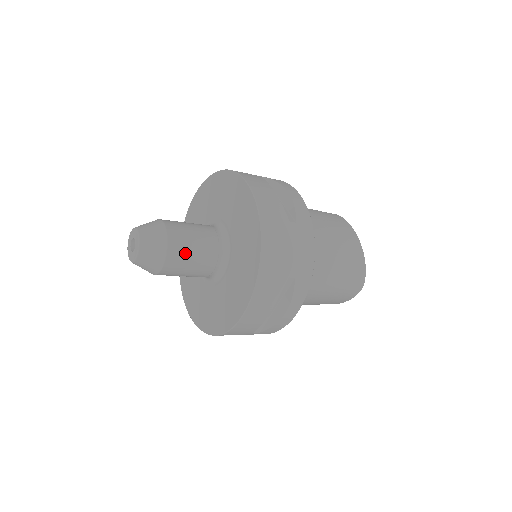
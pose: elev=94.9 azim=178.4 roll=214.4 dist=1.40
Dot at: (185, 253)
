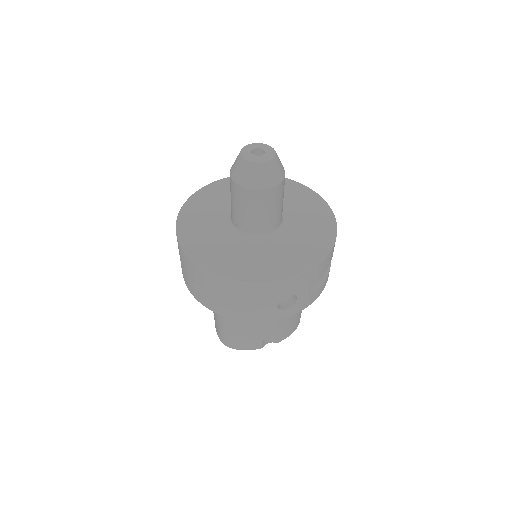
Dot at: occluded
